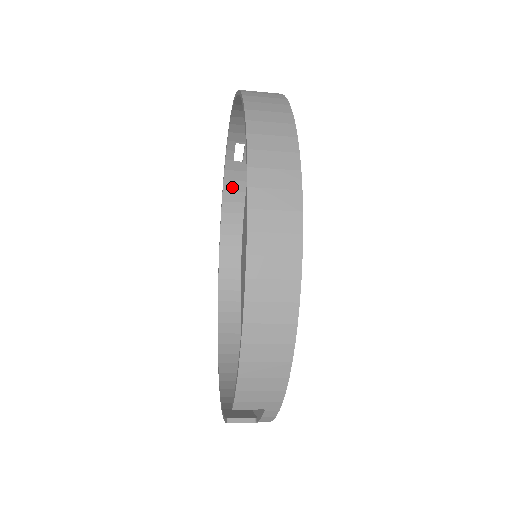
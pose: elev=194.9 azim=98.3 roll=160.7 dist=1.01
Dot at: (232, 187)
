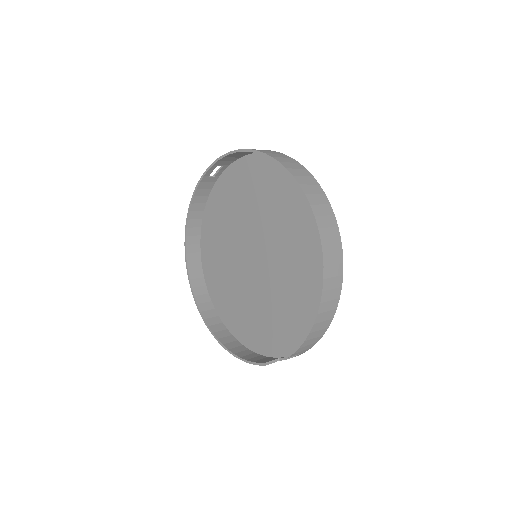
Dot at: (201, 193)
